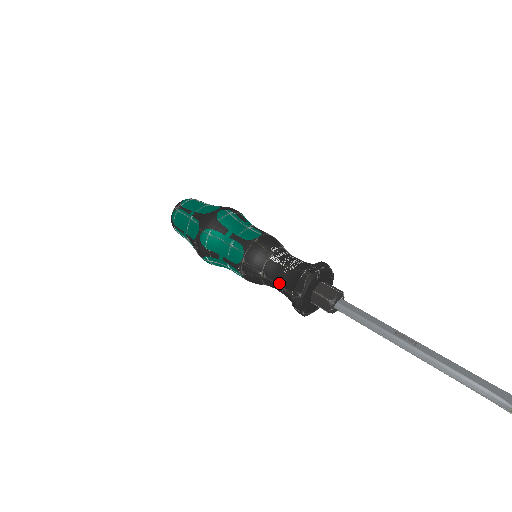
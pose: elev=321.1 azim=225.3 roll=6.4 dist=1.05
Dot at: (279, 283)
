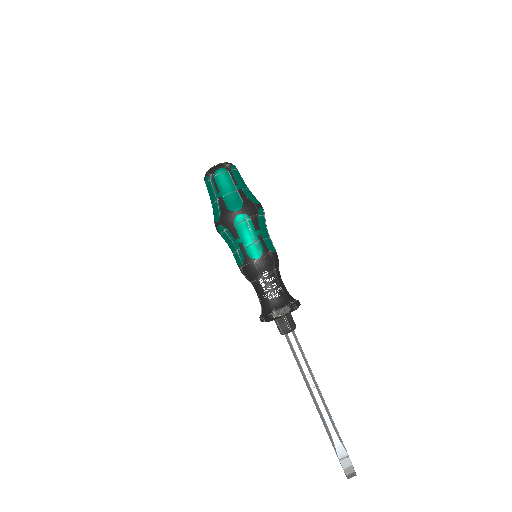
Dot at: (258, 298)
